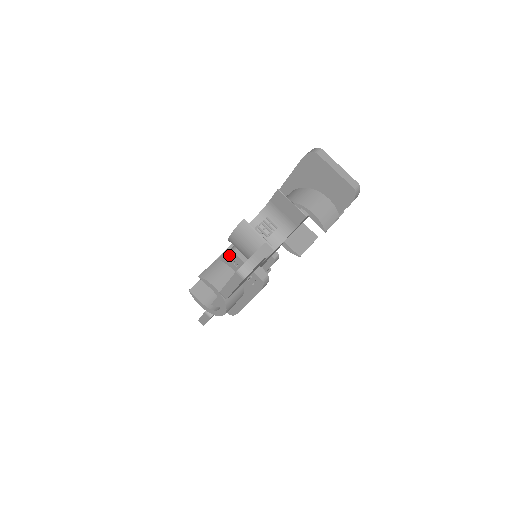
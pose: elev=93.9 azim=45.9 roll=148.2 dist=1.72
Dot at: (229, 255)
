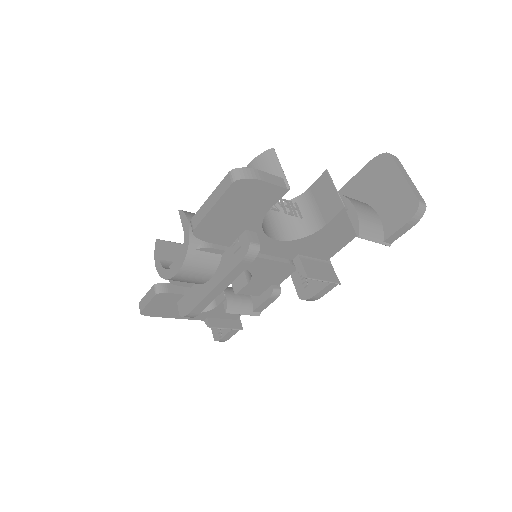
Dot at: occluded
